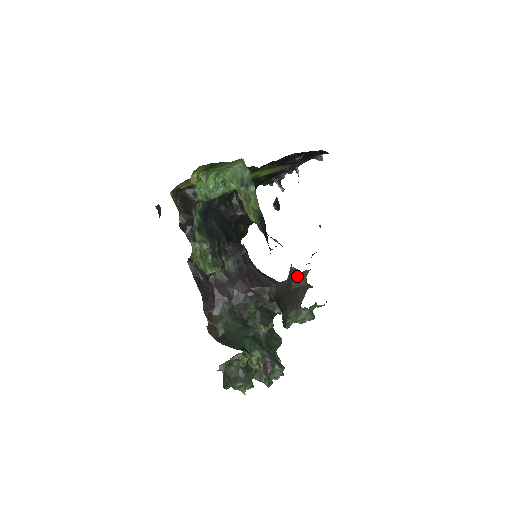
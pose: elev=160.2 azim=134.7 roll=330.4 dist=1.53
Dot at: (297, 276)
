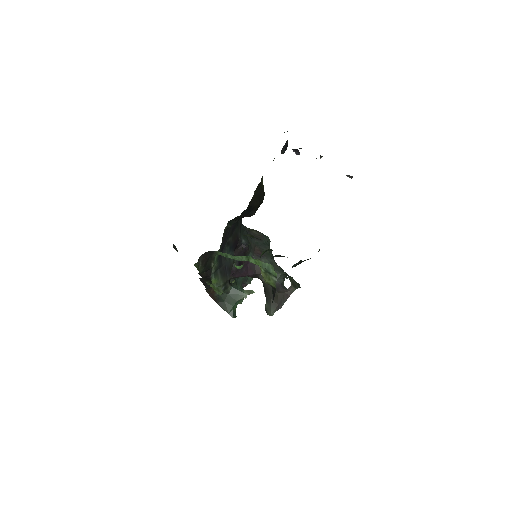
Dot at: (286, 289)
